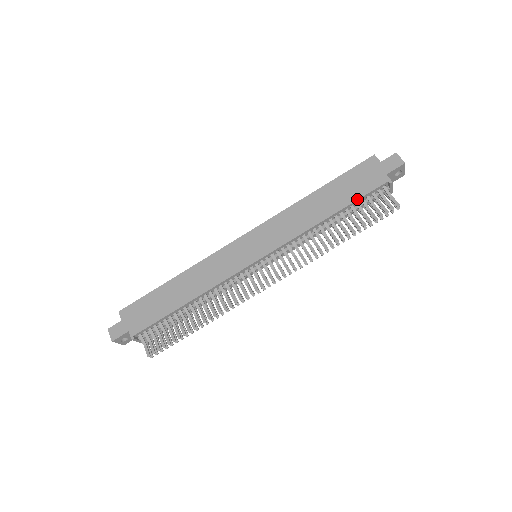
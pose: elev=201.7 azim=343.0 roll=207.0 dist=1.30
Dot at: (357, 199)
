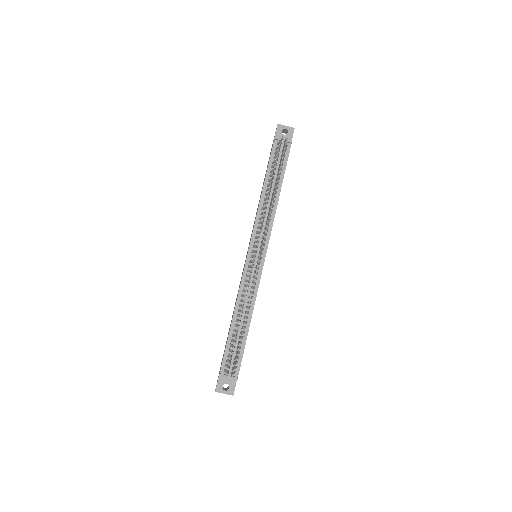
Dot at: (268, 165)
